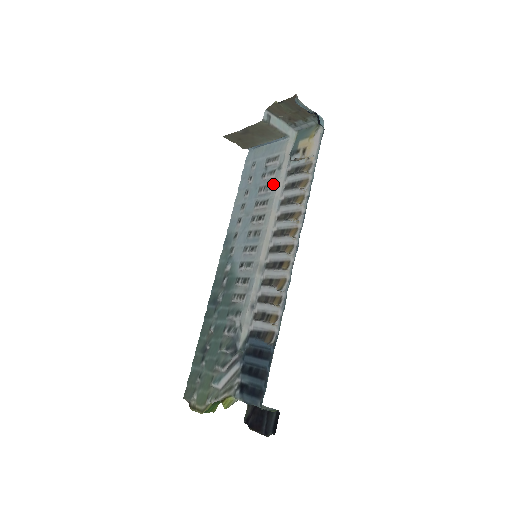
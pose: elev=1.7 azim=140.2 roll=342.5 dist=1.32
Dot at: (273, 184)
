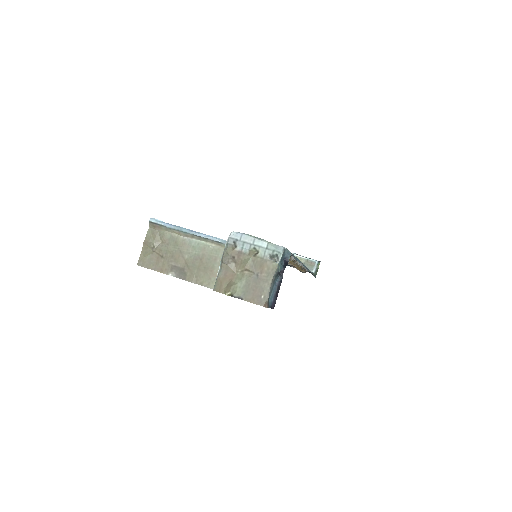
Dot at: occluded
